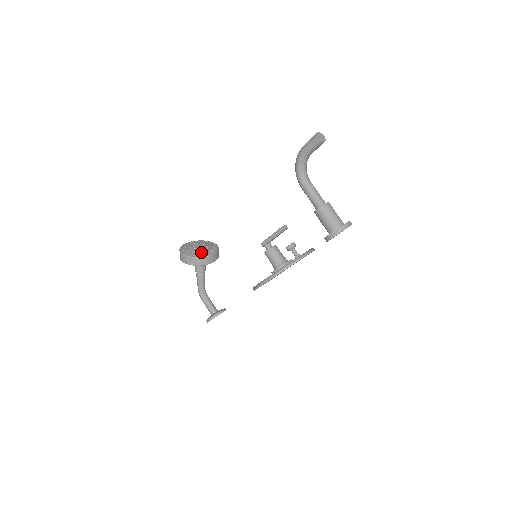
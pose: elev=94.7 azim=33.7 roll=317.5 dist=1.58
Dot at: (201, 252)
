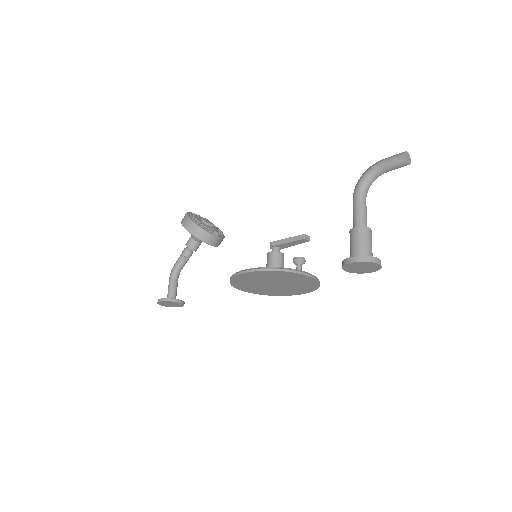
Dot at: (206, 226)
